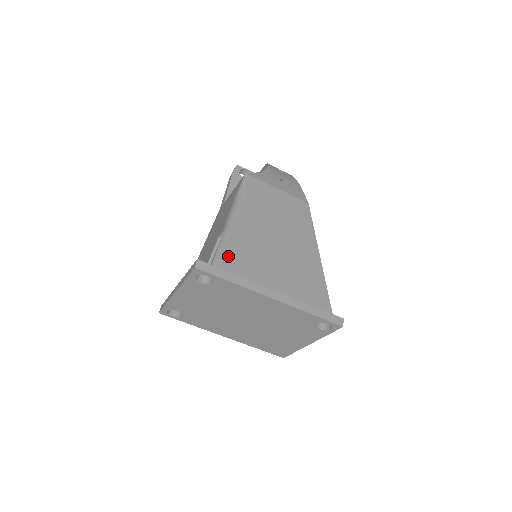
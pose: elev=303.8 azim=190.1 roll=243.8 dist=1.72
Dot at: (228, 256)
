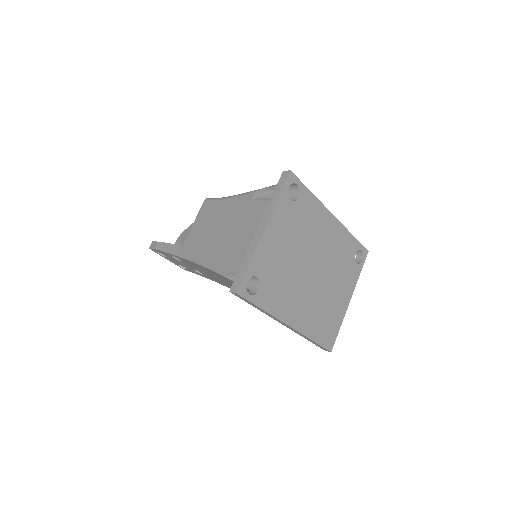
Dot at: occluded
